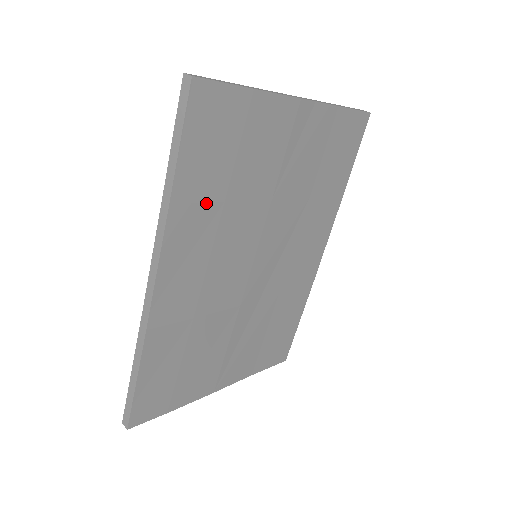
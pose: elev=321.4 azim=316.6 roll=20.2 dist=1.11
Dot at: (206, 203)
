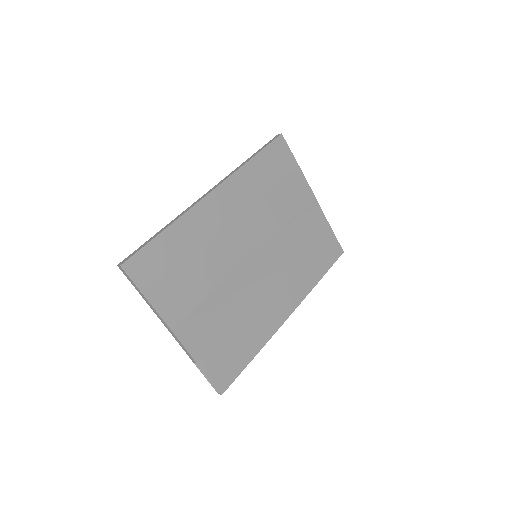
Dot at: (256, 185)
